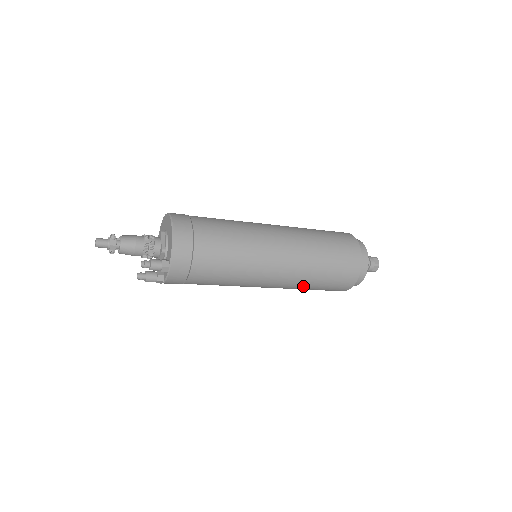
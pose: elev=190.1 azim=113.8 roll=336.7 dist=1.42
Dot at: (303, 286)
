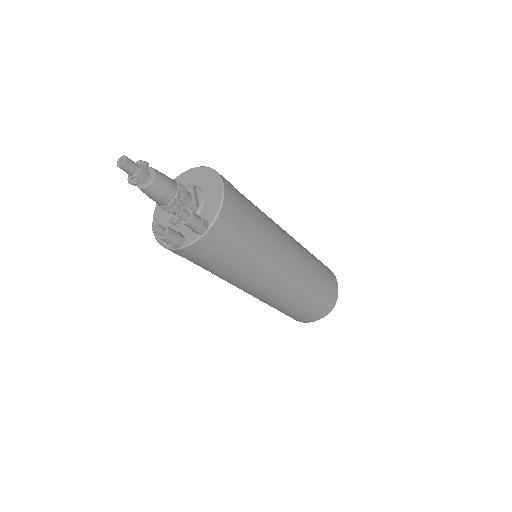
Dot at: (289, 304)
